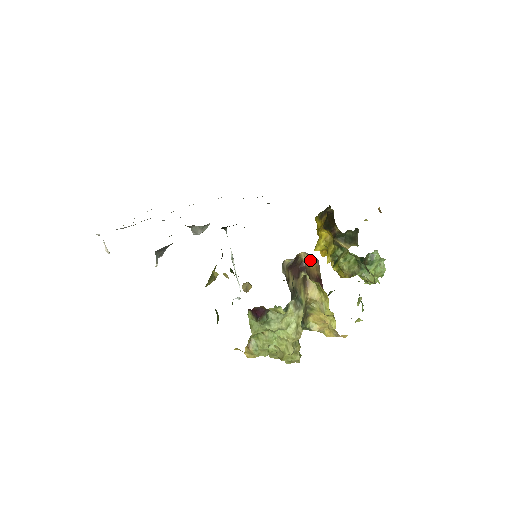
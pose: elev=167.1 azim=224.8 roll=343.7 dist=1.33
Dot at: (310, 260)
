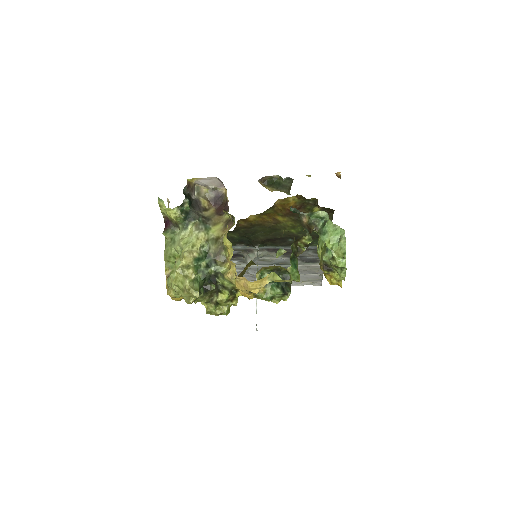
Dot at: occluded
